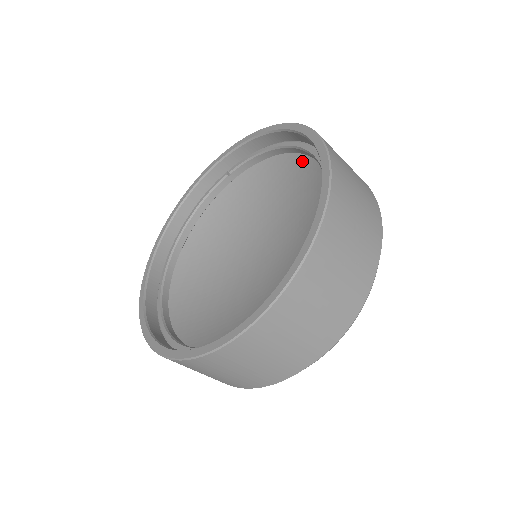
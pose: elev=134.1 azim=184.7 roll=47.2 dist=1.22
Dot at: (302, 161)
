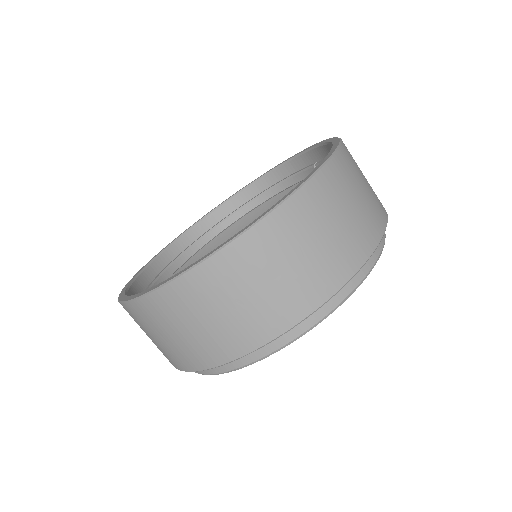
Dot at: occluded
